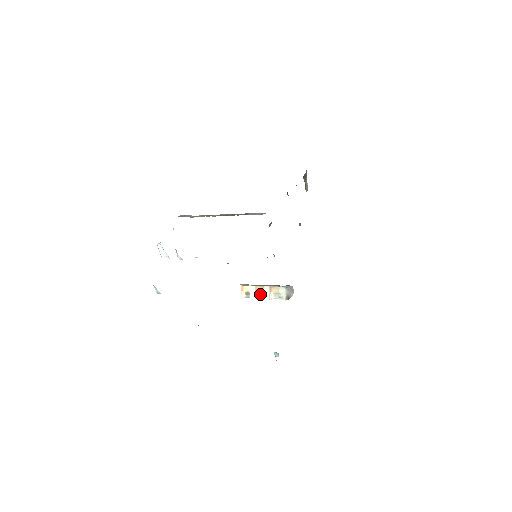
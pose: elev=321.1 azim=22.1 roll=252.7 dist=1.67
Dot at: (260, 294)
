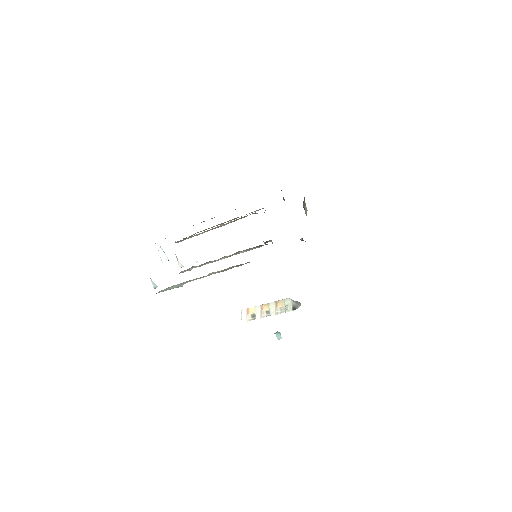
Dot at: (266, 312)
